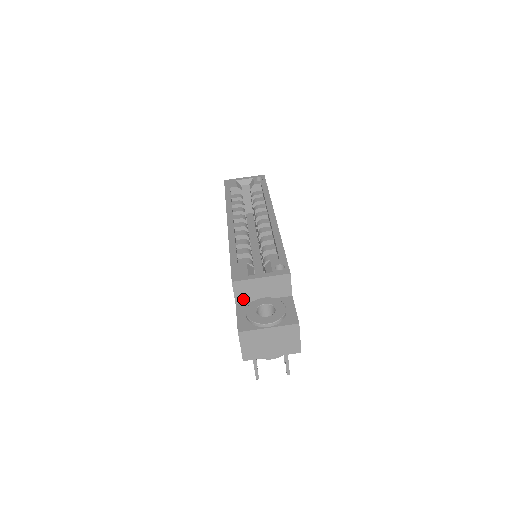
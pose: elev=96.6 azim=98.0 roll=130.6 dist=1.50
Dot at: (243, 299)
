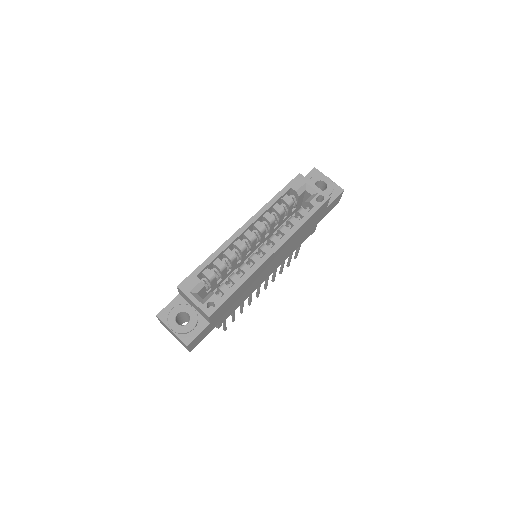
Dot at: (183, 297)
